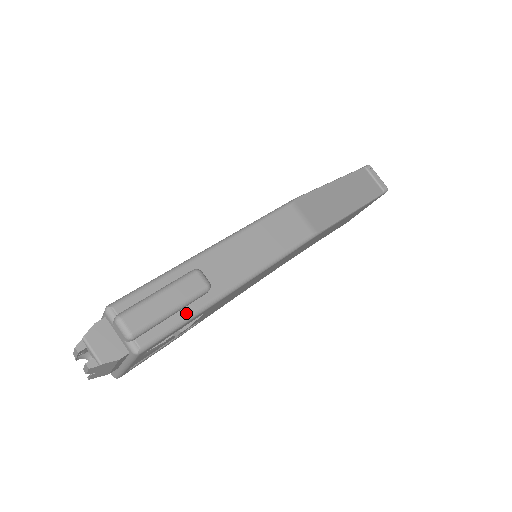
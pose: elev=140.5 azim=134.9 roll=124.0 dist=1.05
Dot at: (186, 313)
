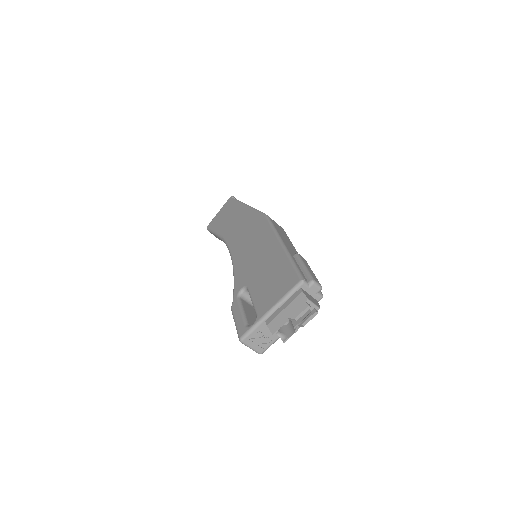
Dot at: occluded
